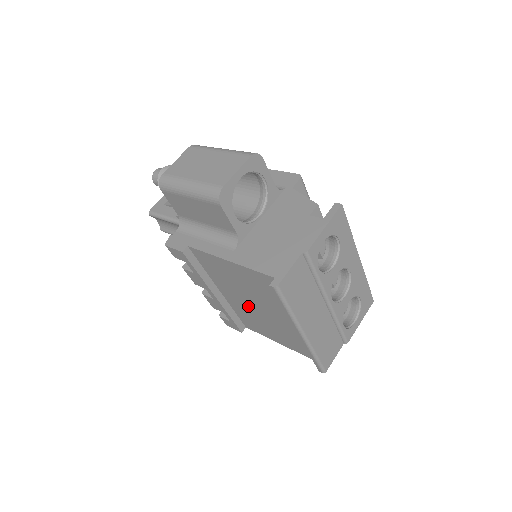
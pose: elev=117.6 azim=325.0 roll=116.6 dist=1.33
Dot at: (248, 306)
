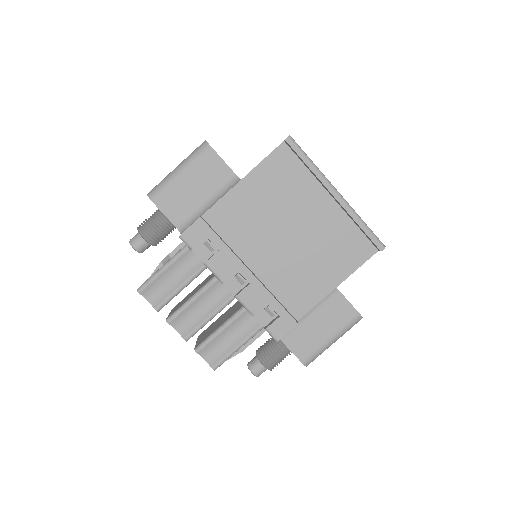
Dot at: (283, 250)
